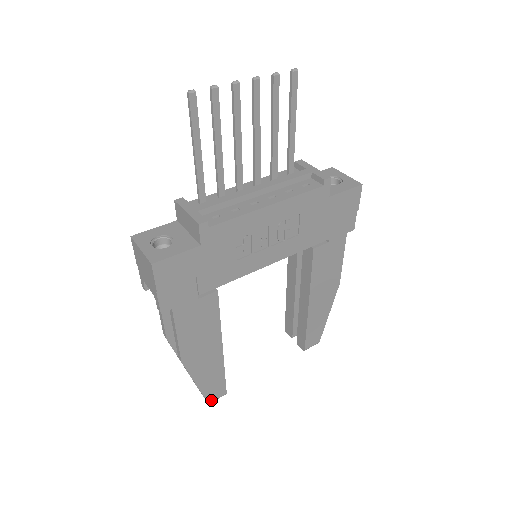
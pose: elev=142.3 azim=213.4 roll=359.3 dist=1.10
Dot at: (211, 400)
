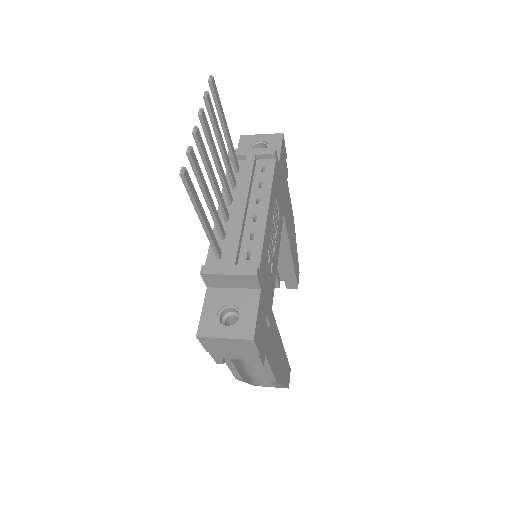
Dot at: (288, 384)
